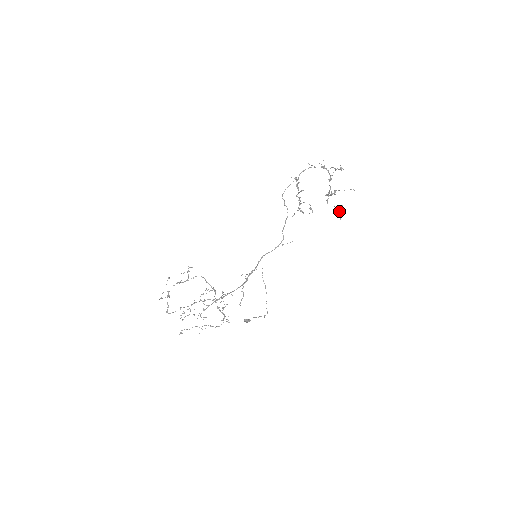
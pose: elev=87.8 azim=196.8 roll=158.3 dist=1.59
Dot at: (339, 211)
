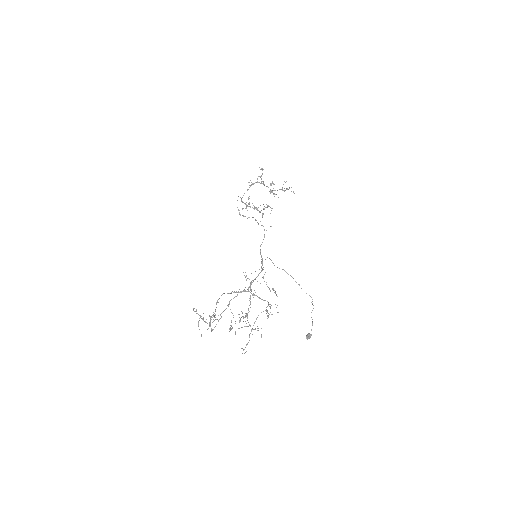
Dot at: (287, 189)
